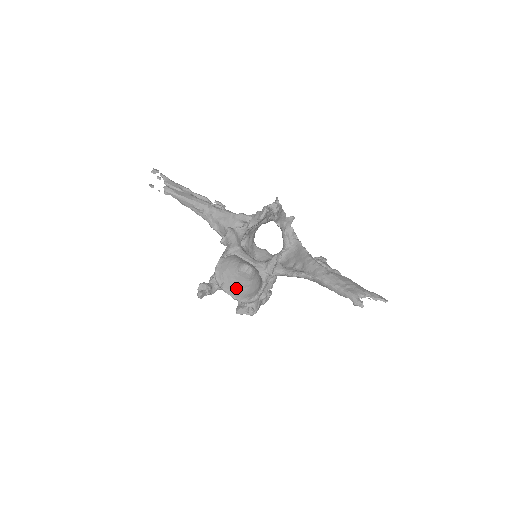
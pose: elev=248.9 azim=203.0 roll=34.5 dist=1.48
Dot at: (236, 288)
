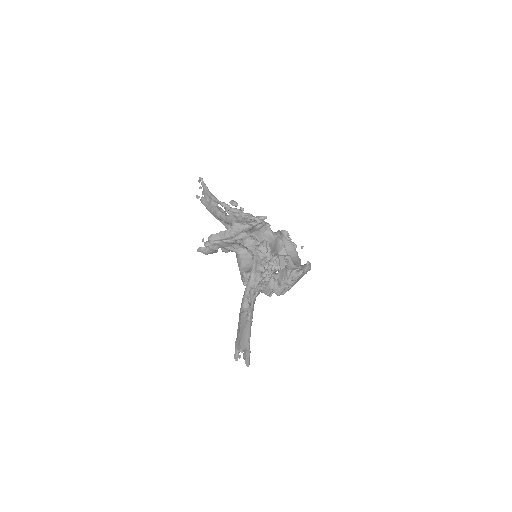
Dot at: occluded
